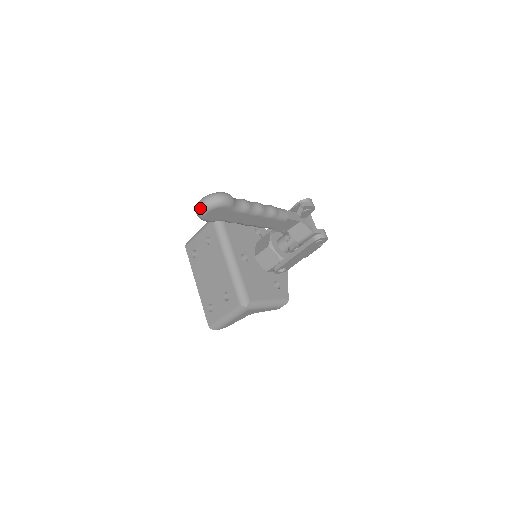
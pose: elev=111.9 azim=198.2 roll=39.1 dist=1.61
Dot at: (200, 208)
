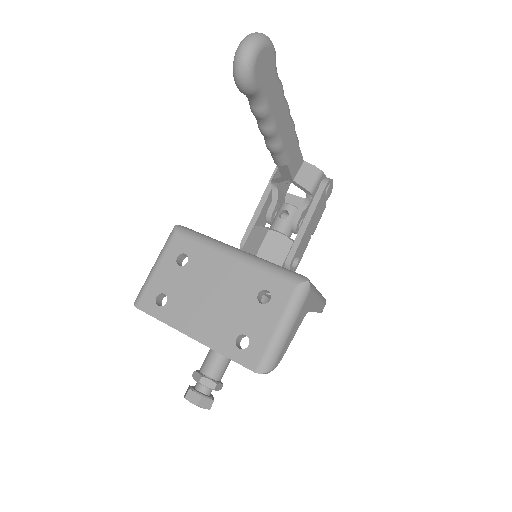
Dot at: (248, 45)
